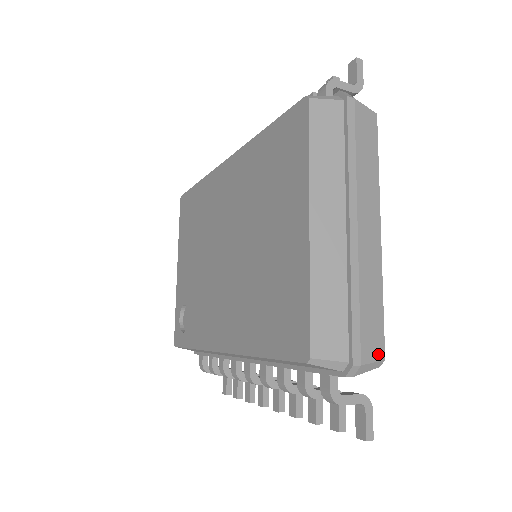
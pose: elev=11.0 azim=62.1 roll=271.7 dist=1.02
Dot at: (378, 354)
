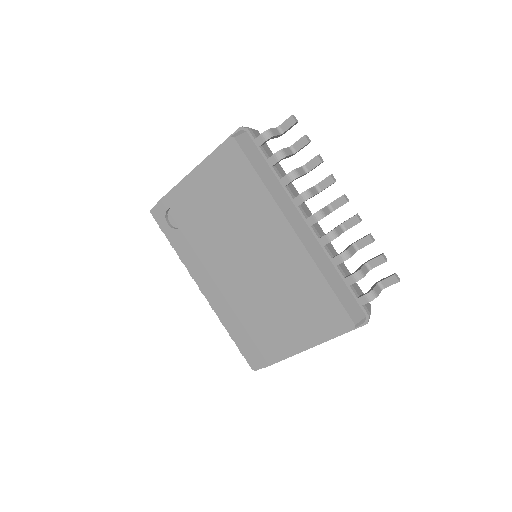
Dot at: occluded
